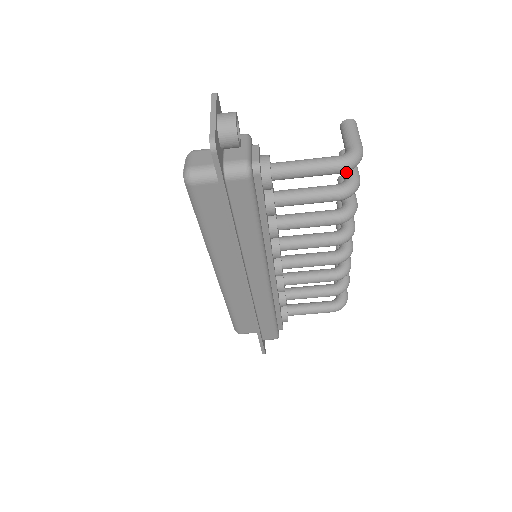
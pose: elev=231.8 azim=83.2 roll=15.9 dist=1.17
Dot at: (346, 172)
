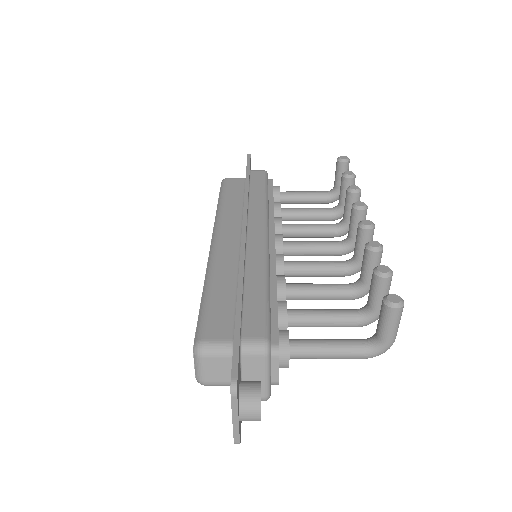
Dot at: (372, 306)
